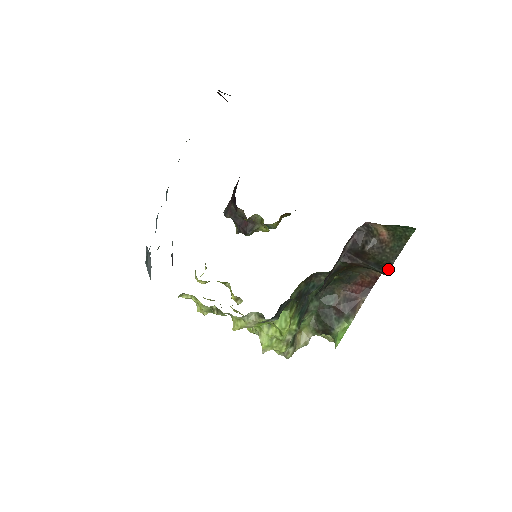
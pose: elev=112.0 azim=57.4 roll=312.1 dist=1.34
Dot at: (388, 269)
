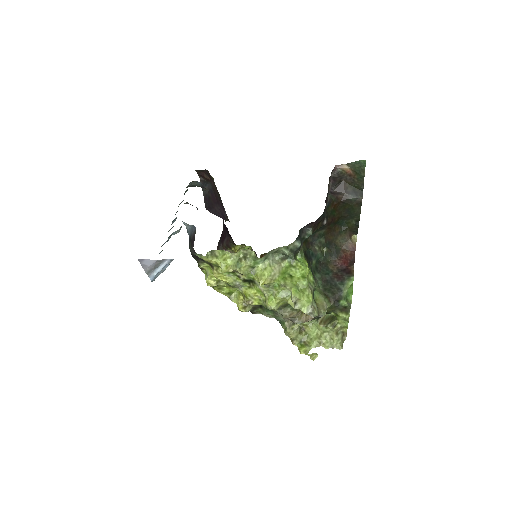
Dot at: (362, 194)
